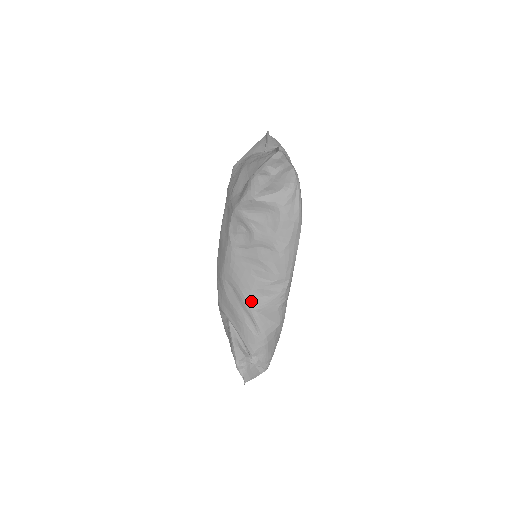
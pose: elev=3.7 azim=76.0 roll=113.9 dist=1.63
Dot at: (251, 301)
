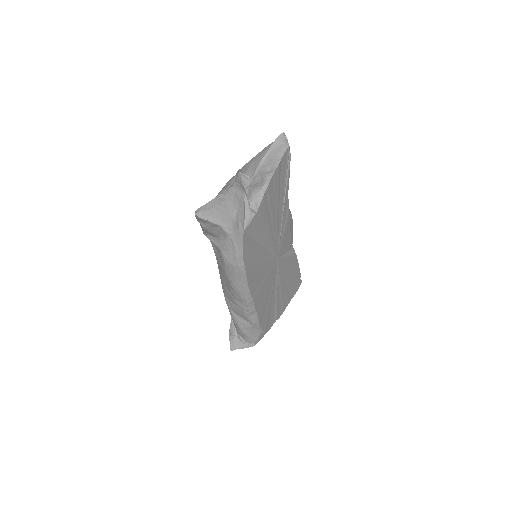
Dot at: (227, 301)
